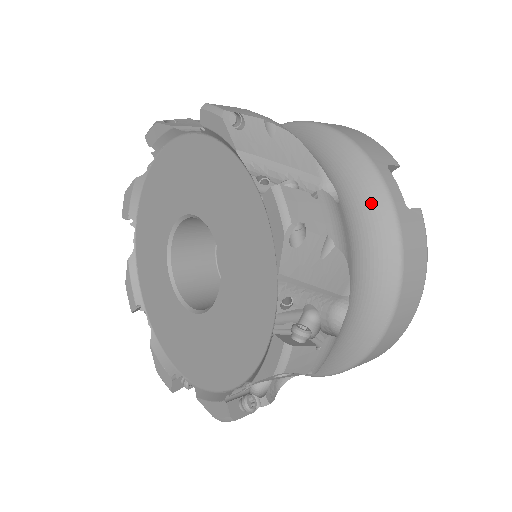
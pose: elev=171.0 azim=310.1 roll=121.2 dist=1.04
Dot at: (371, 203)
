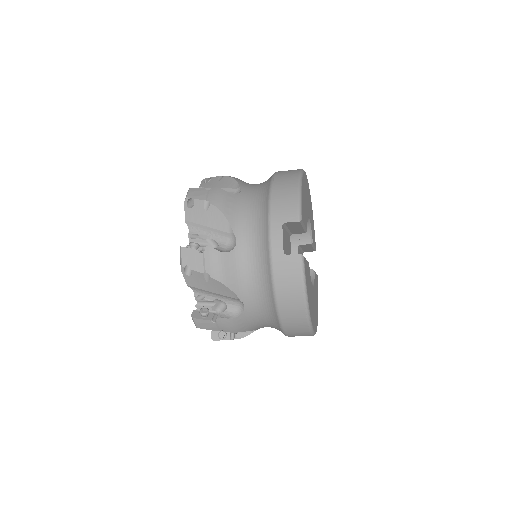
Dot at: (261, 249)
